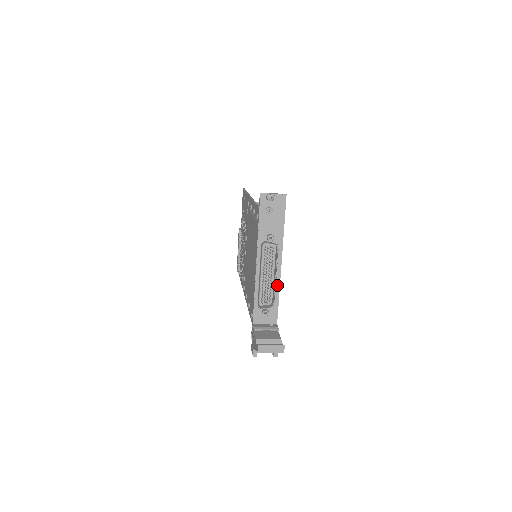
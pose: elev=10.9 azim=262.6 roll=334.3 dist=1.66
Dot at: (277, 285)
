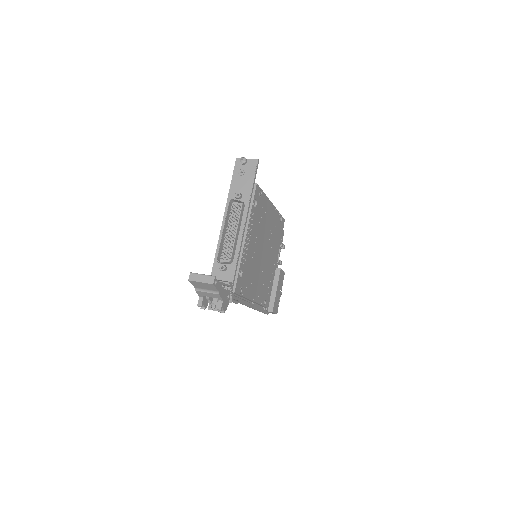
Dot at: (238, 242)
